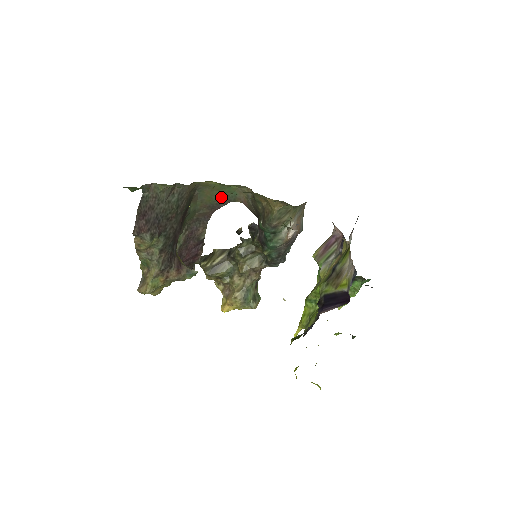
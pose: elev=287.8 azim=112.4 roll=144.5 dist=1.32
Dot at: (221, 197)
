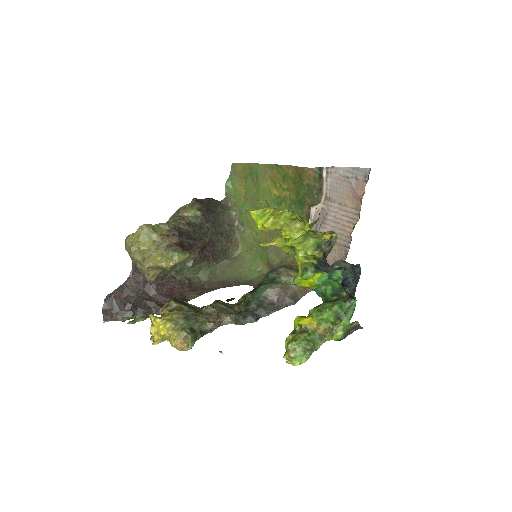
Dot at: (239, 278)
